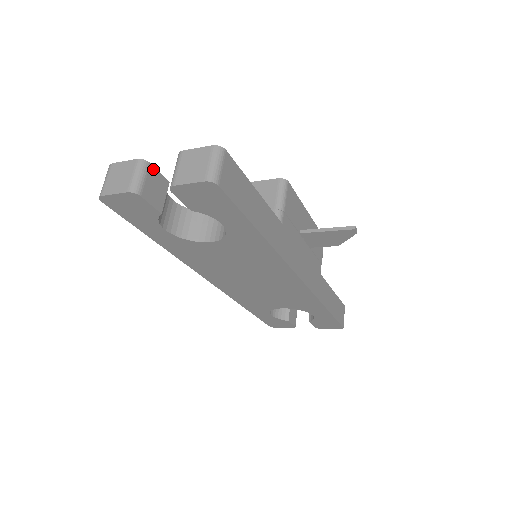
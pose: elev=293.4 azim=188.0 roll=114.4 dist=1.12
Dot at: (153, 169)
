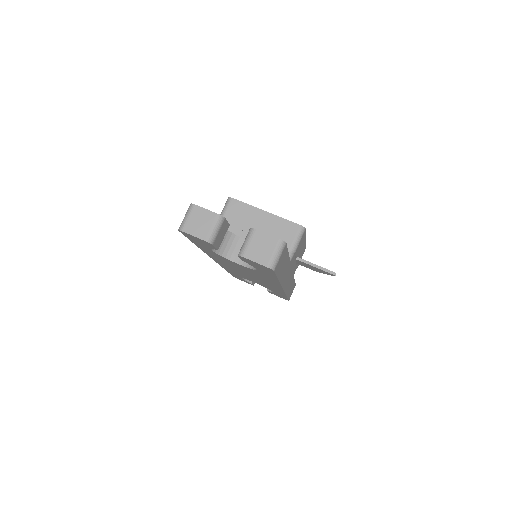
Dot at: (225, 221)
